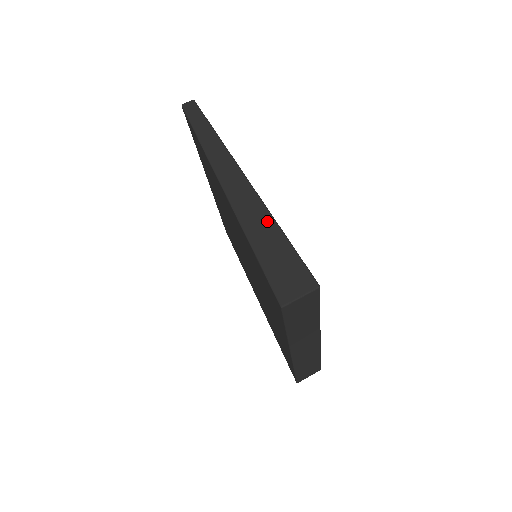
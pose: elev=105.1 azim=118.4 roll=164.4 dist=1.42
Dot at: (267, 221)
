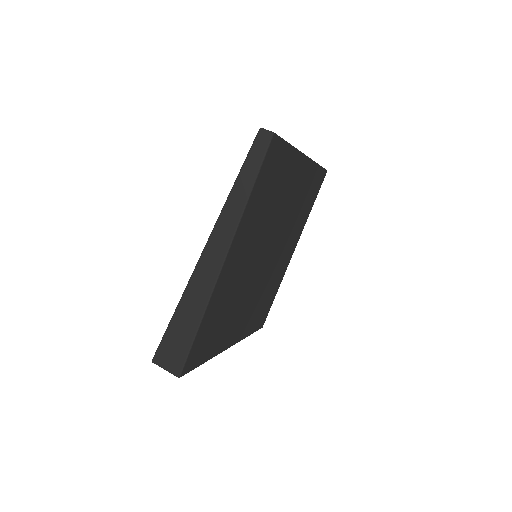
Dot at: (200, 307)
